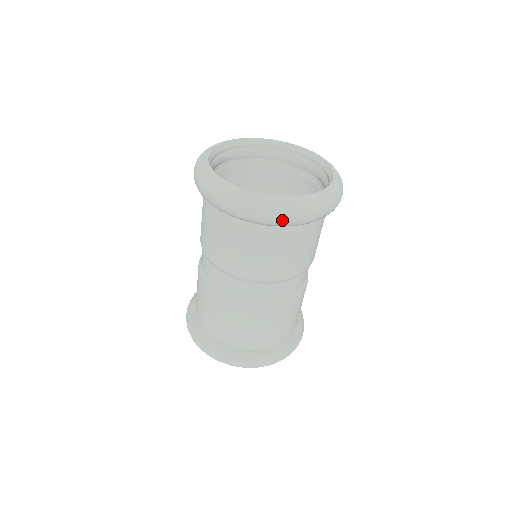
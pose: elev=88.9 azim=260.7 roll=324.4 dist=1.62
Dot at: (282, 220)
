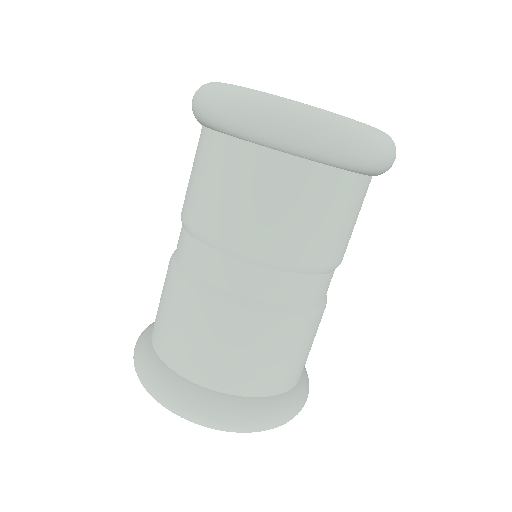
Dot at: (326, 141)
